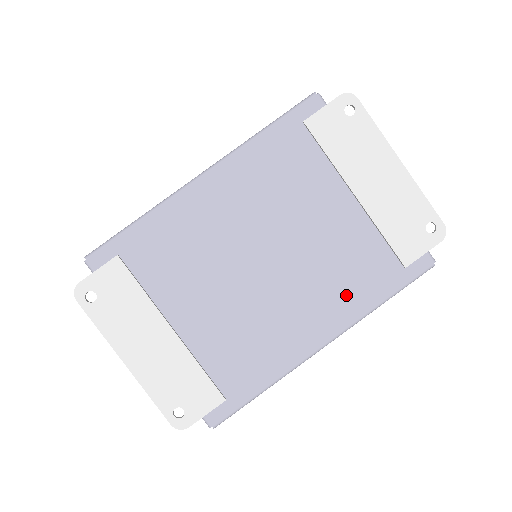
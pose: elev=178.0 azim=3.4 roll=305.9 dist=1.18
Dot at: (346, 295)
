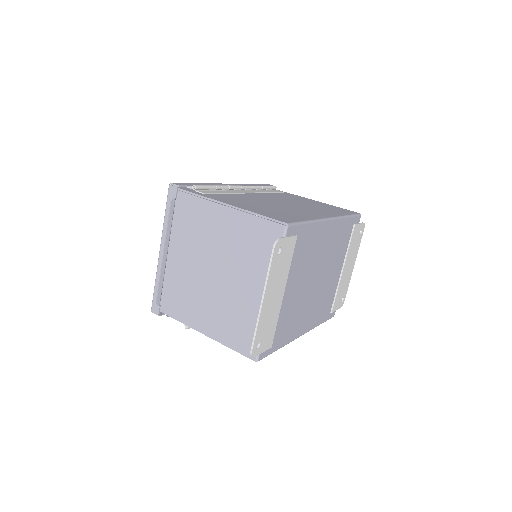
Dot at: (317, 314)
